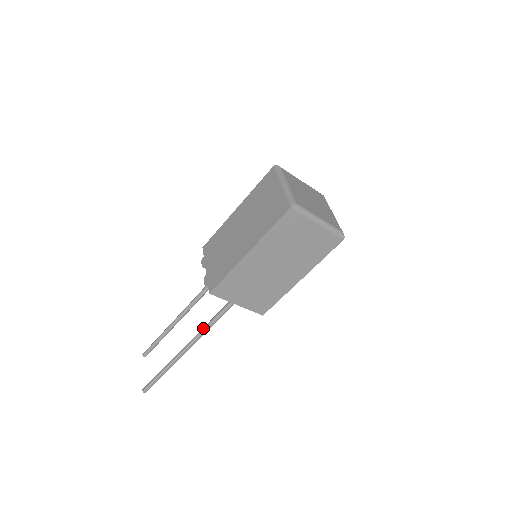
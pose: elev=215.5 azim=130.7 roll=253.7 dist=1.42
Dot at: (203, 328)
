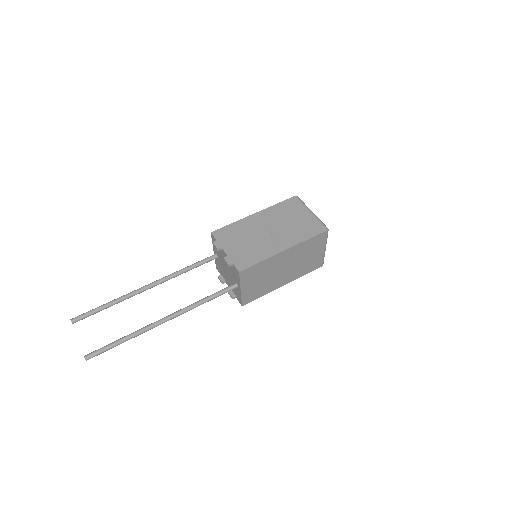
Dot at: (195, 303)
